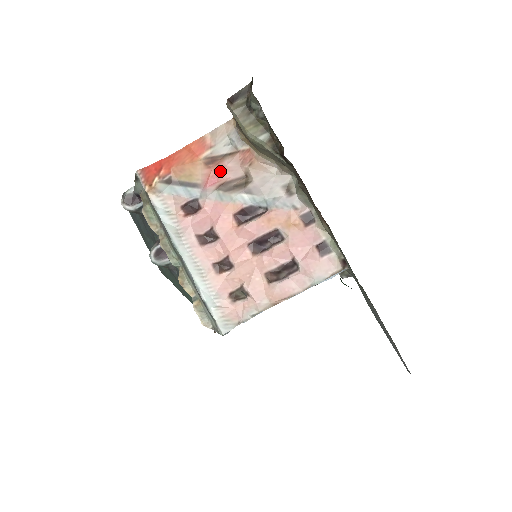
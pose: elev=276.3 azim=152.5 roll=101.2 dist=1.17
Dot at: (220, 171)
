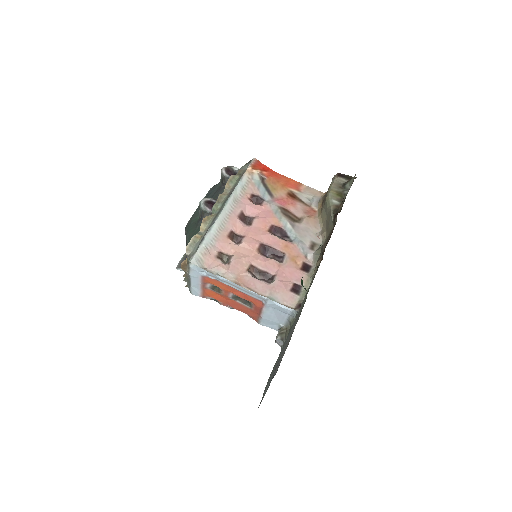
Dot at: (291, 203)
